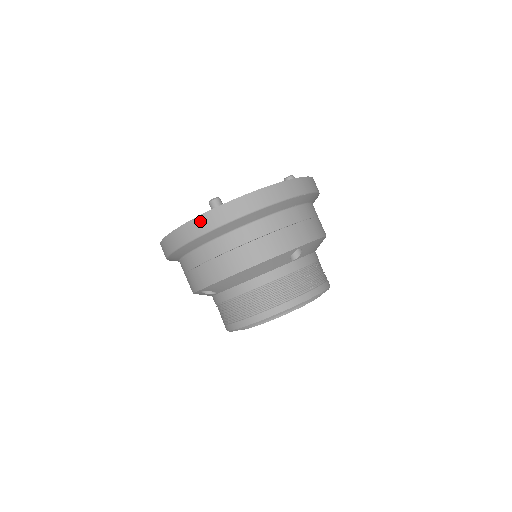
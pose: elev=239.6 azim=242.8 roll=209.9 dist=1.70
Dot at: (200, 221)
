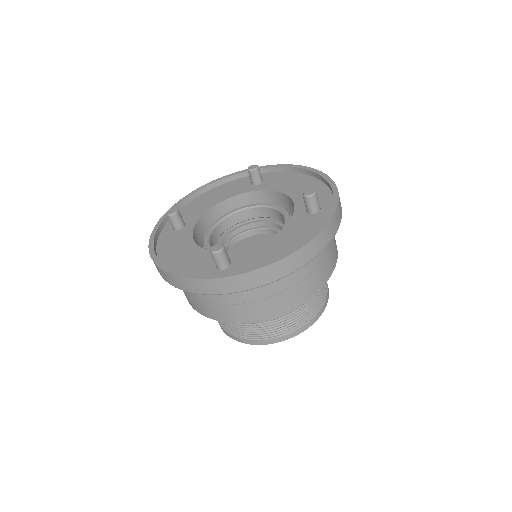
Dot at: (200, 283)
